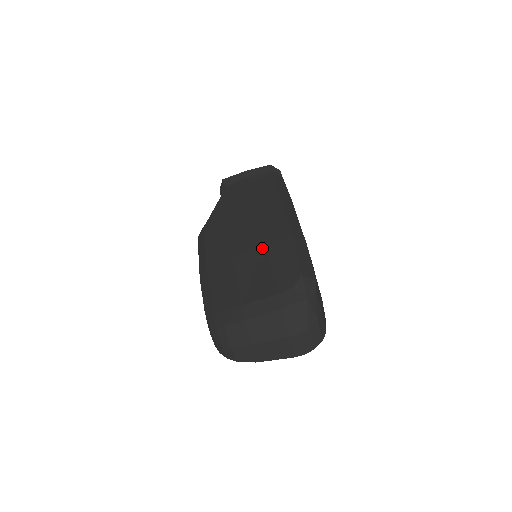
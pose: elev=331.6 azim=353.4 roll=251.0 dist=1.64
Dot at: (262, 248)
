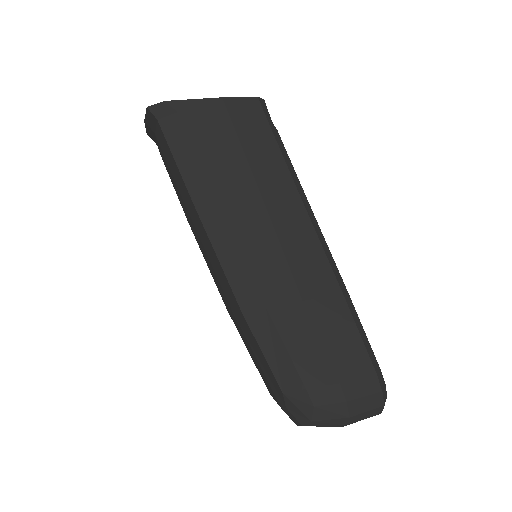
Dot at: (234, 317)
